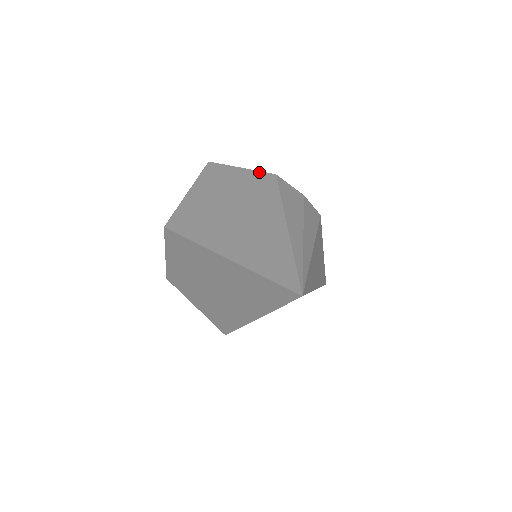
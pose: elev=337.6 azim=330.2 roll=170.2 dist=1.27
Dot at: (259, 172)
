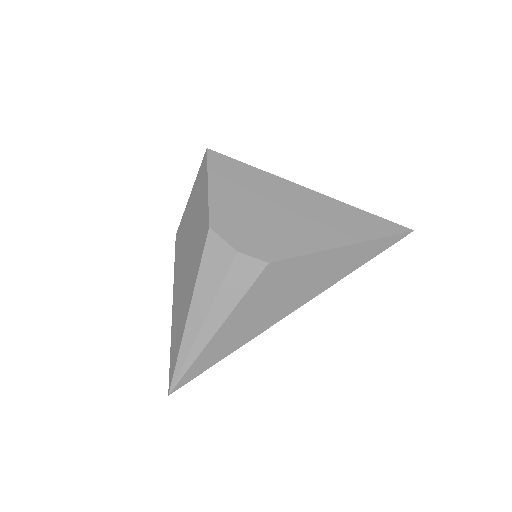
Dot at: (207, 210)
